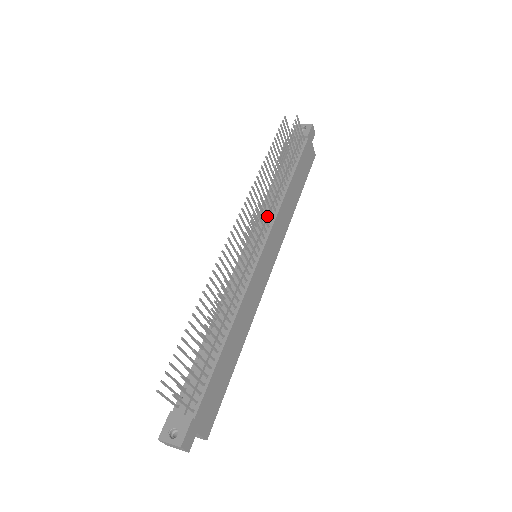
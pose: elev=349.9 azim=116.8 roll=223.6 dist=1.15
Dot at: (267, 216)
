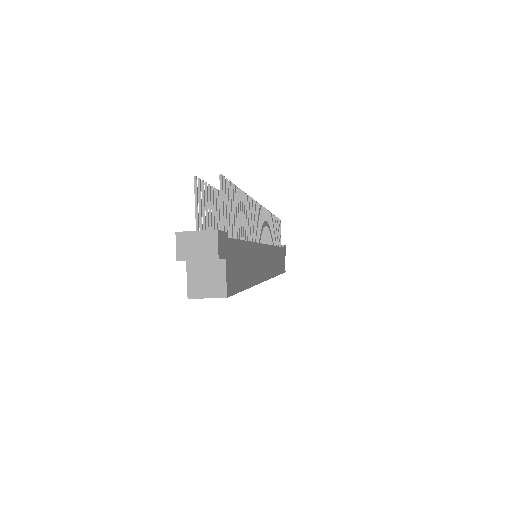
Dot at: occluded
